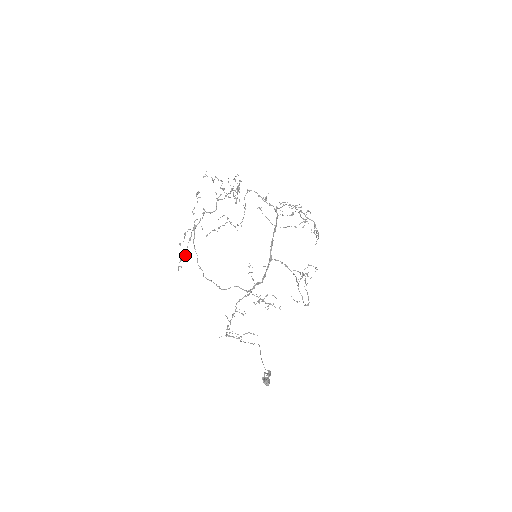
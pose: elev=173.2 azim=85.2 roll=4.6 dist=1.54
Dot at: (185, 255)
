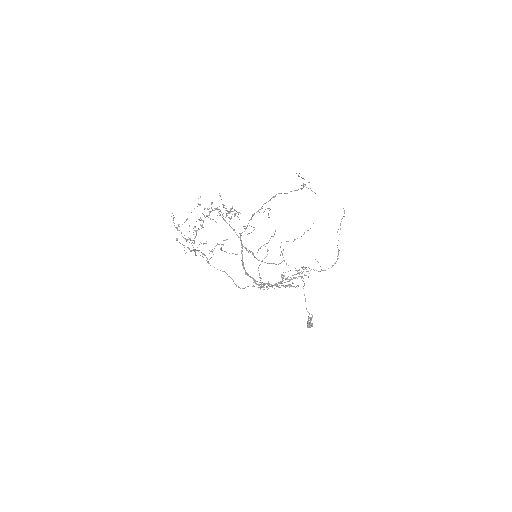
Dot at: occluded
